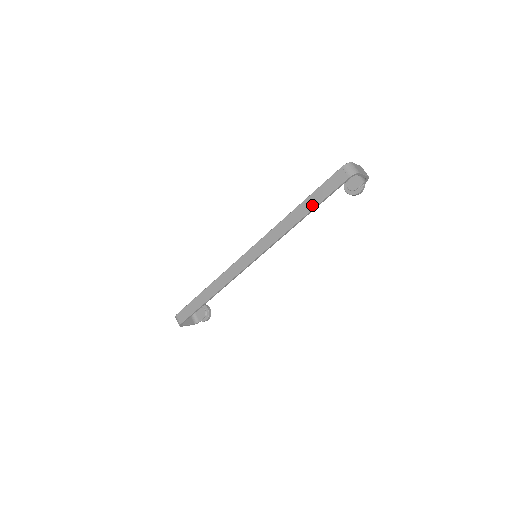
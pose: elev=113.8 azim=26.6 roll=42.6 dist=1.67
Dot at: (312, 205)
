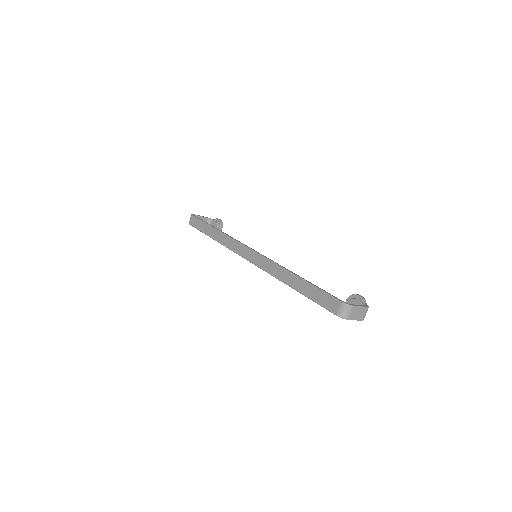
Dot at: (303, 290)
